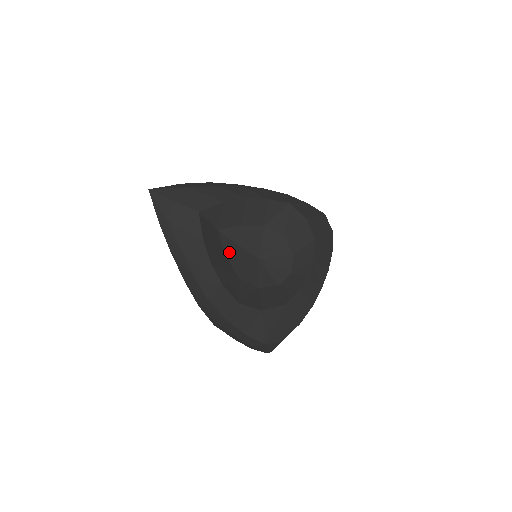
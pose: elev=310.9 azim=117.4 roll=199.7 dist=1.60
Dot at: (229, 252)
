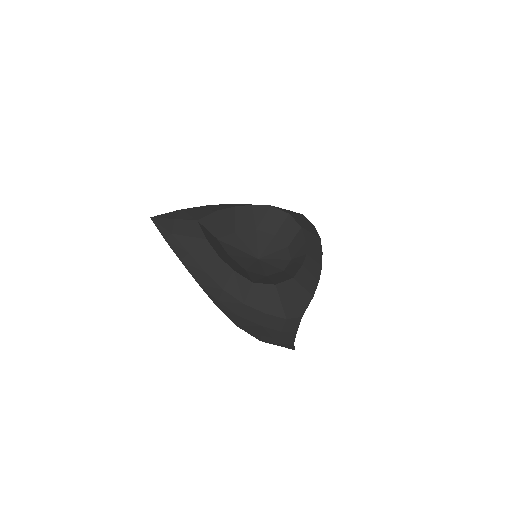
Dot at: (231, 254)
